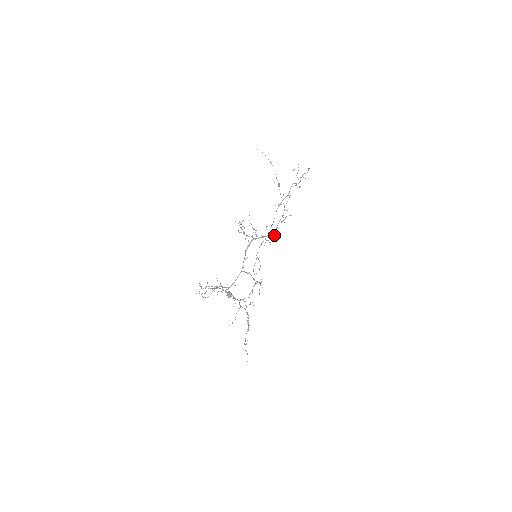
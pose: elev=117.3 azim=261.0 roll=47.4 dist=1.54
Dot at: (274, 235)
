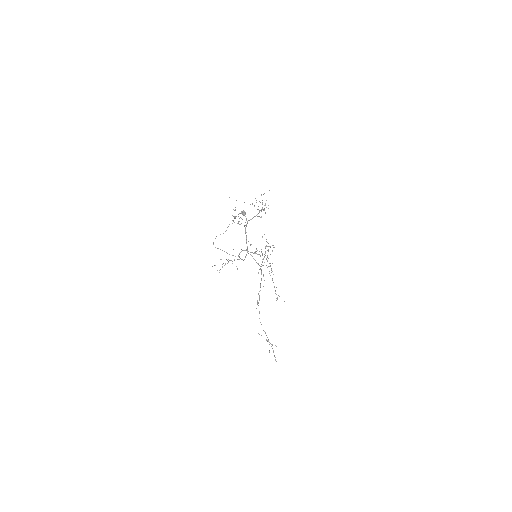
Dot at: occluded
